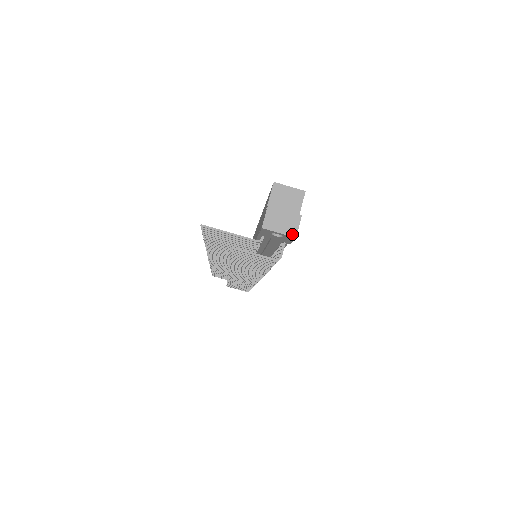
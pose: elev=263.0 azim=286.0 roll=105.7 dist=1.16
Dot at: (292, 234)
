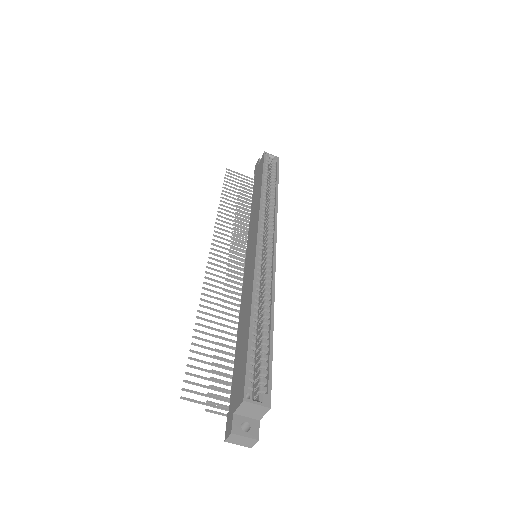
Dot at: (248, 446)
